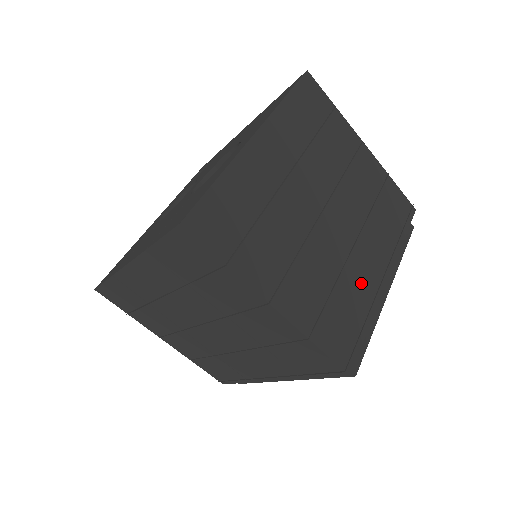
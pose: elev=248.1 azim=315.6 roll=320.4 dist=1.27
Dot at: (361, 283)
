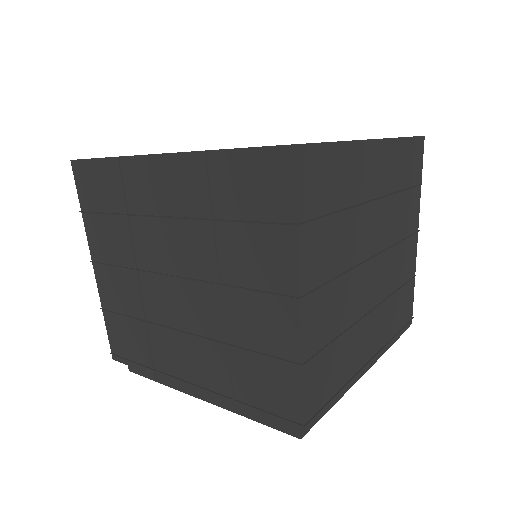
Dot at: (357, 350)
